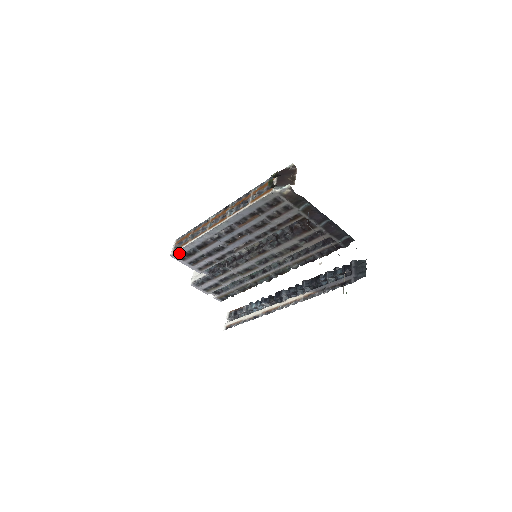
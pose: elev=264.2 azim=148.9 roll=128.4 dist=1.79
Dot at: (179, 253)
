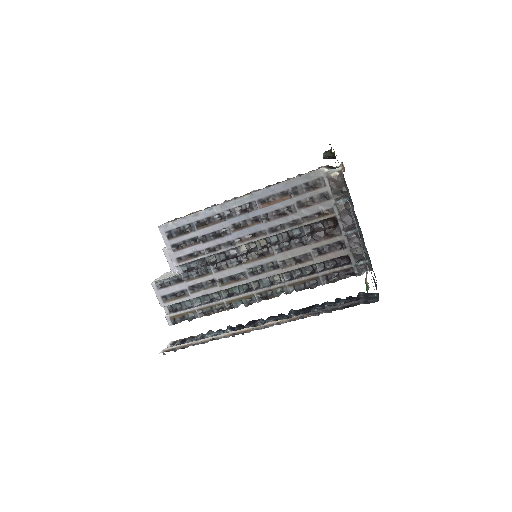
Dot at: (171, 226)
